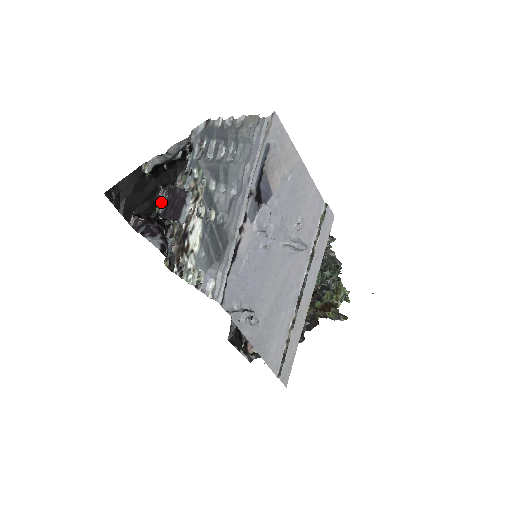
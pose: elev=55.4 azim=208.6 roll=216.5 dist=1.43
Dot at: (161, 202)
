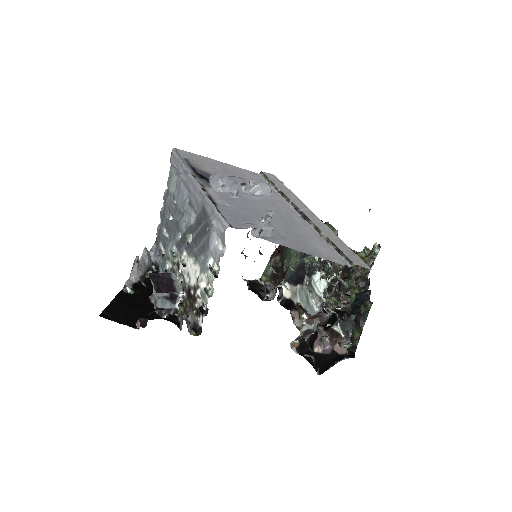
Dot at: (155, 300)
